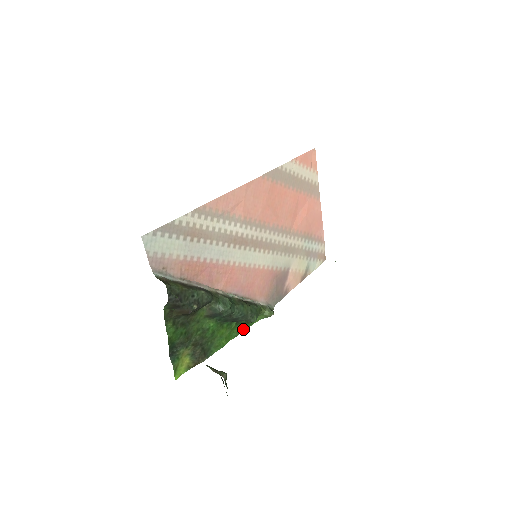
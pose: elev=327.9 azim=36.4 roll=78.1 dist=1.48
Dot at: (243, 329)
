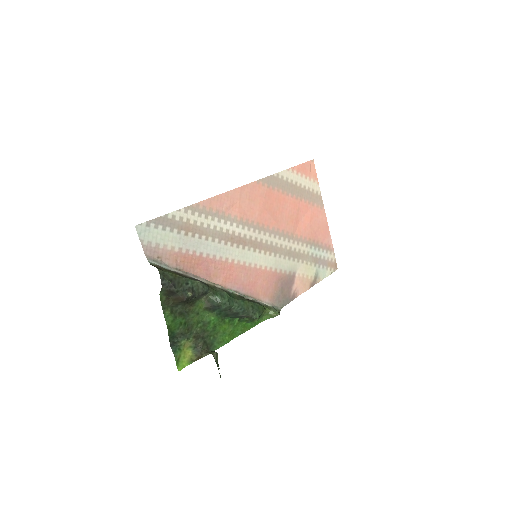
Dot at: (248, 328)
